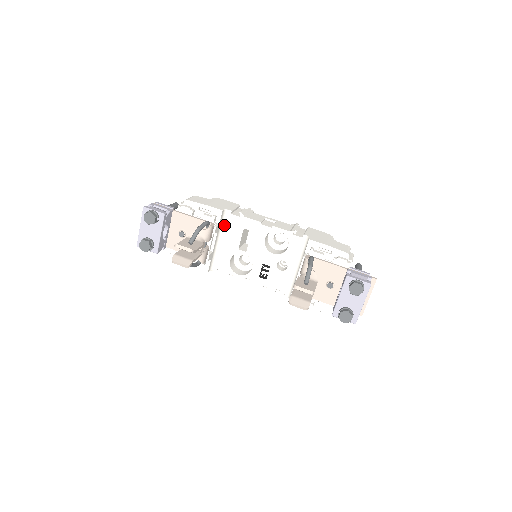
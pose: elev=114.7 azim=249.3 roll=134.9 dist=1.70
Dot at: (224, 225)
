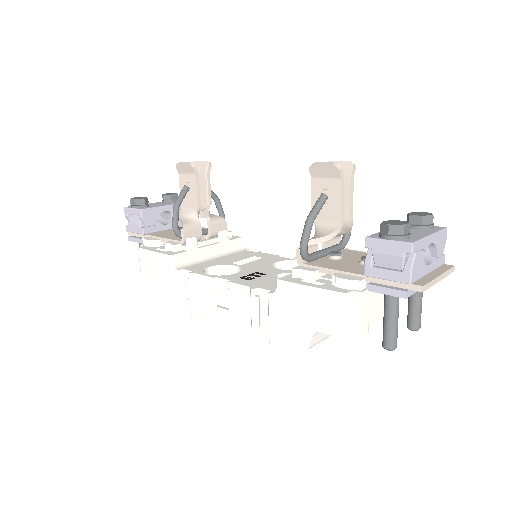
Dot at: (231, 252)
